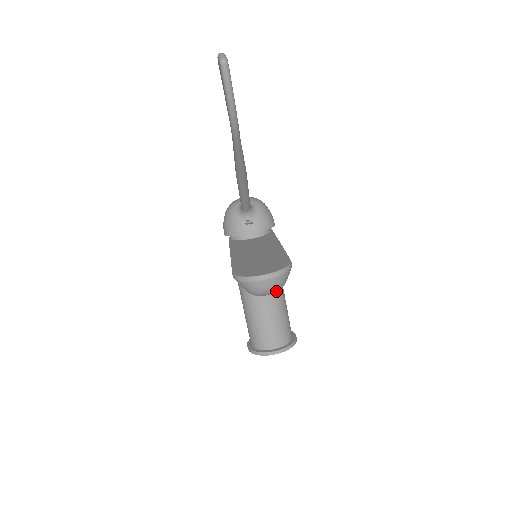
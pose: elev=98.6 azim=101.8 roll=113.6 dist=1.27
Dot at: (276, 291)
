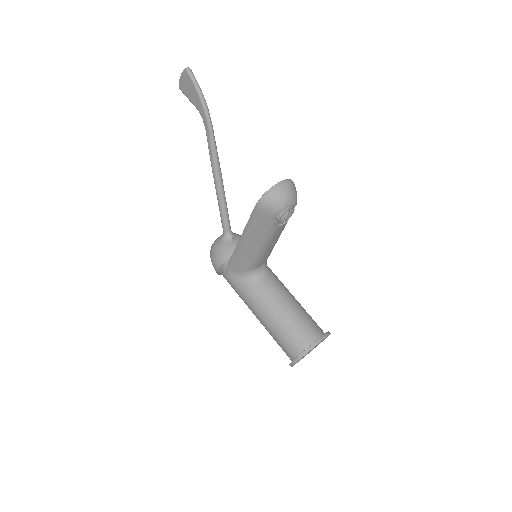
Dot at: (295, 200)
